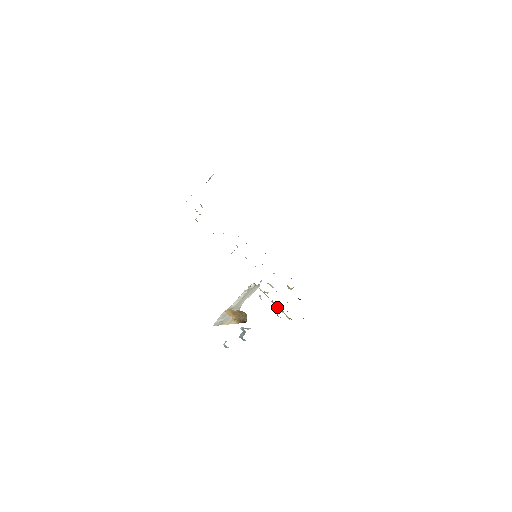
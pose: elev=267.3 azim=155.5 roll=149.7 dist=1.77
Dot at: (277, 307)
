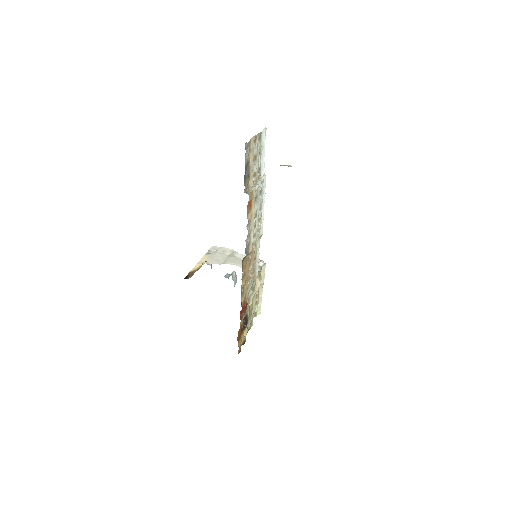
Dot at: (259, 297)
